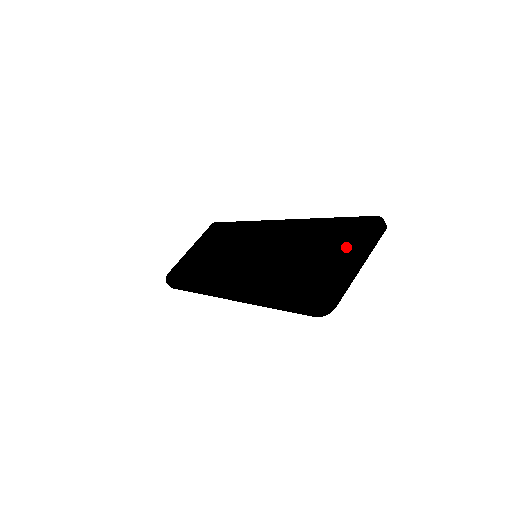
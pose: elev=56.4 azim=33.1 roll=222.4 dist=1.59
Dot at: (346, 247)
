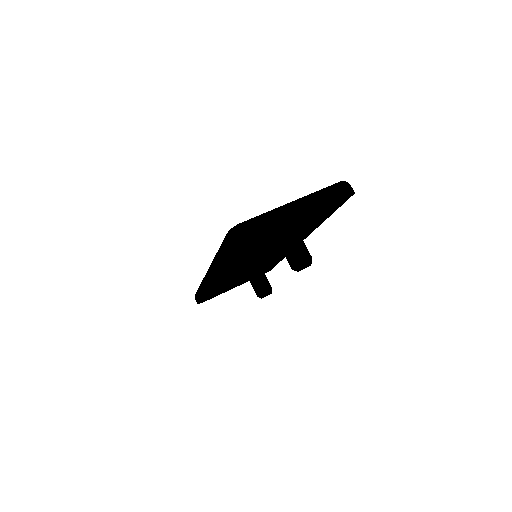
Dot at: occluded
